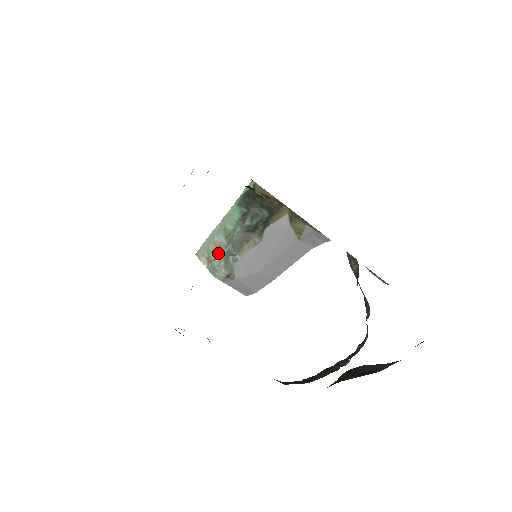
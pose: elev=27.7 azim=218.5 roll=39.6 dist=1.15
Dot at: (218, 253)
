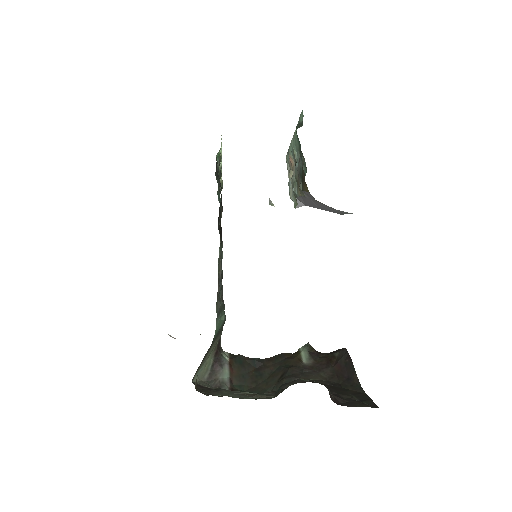
Dot at: occluded
